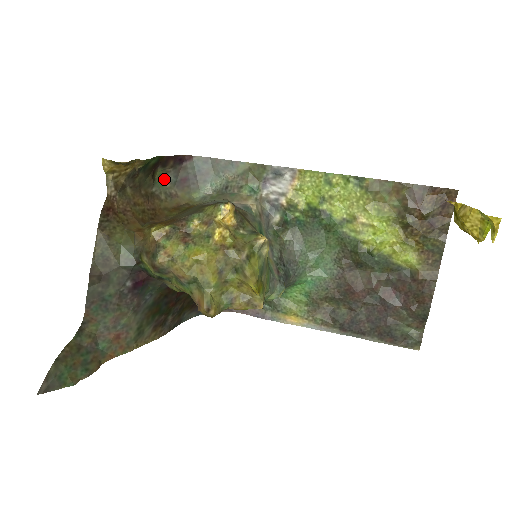
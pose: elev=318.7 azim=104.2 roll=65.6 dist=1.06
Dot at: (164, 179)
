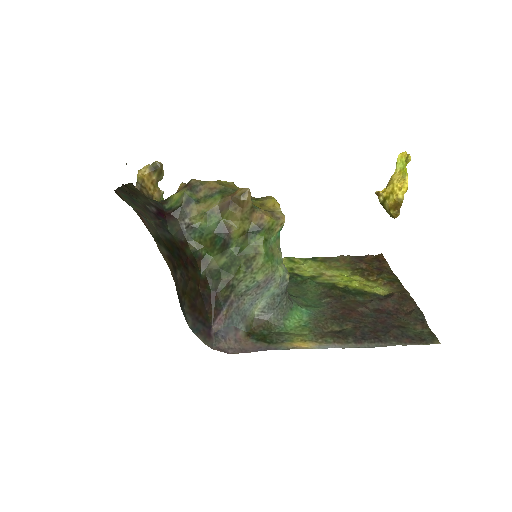
Dot at: occluded
